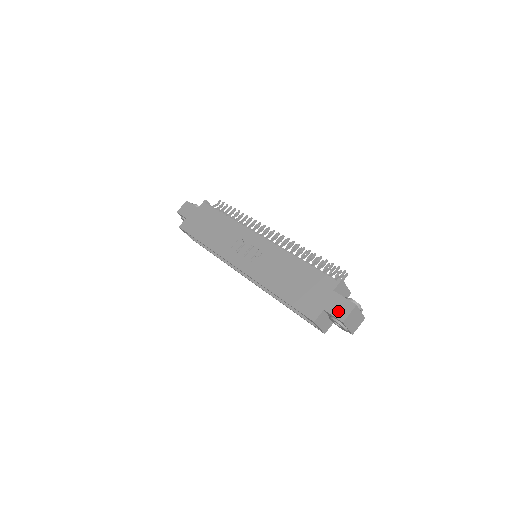
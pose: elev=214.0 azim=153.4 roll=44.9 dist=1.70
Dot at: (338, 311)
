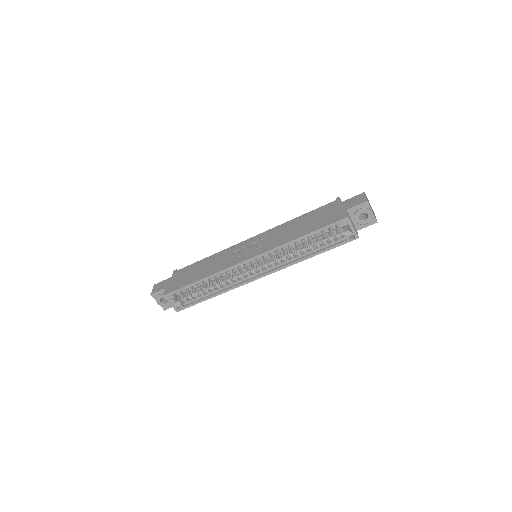
Dot at: (357, 202)
